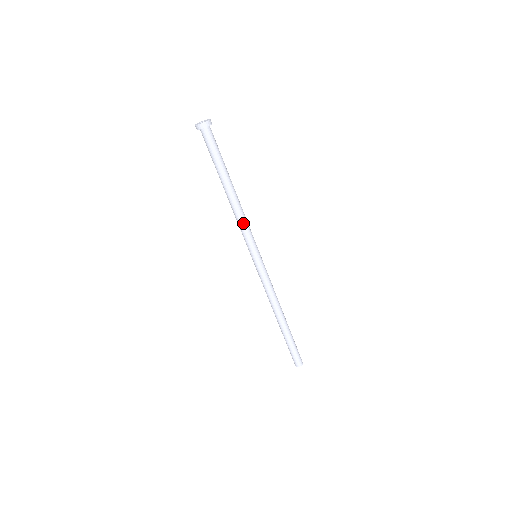
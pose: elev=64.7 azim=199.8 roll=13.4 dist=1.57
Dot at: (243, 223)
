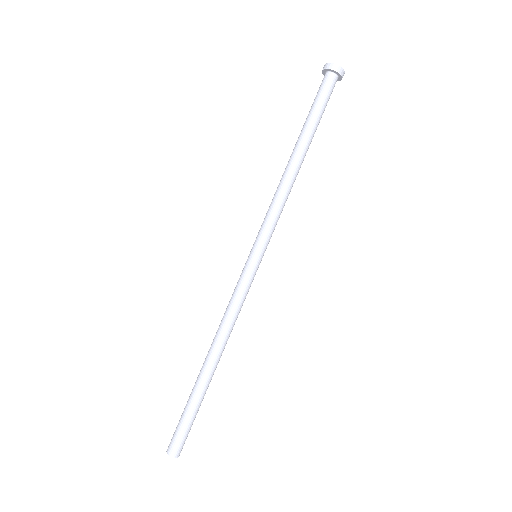
Dot at: (278, 202)
